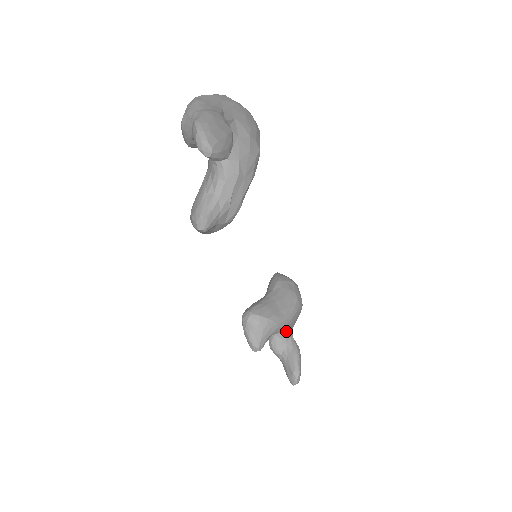
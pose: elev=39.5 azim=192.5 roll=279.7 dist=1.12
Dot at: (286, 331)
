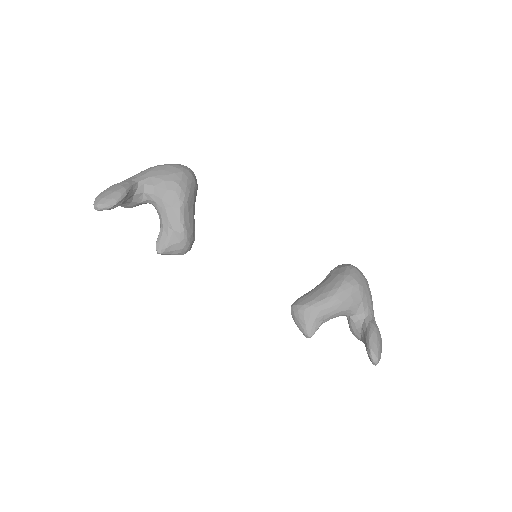
Dot at: (354, 314)
